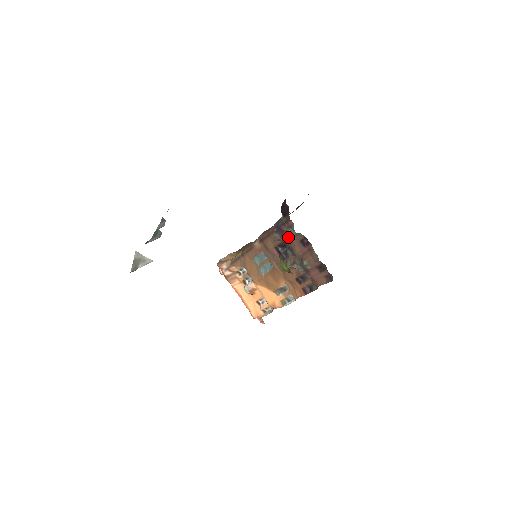
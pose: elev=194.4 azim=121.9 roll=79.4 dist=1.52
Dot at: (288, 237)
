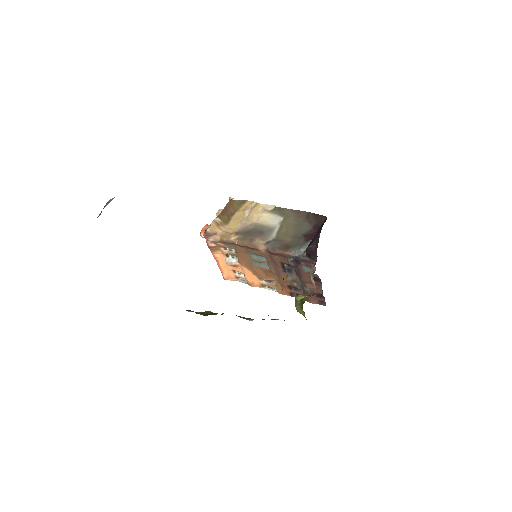
Dot at: (302, 269)
